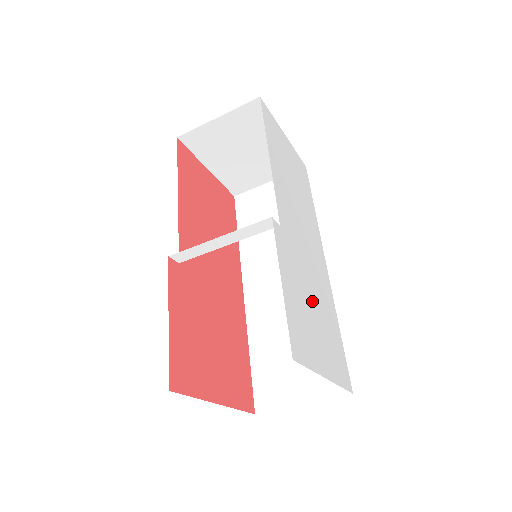
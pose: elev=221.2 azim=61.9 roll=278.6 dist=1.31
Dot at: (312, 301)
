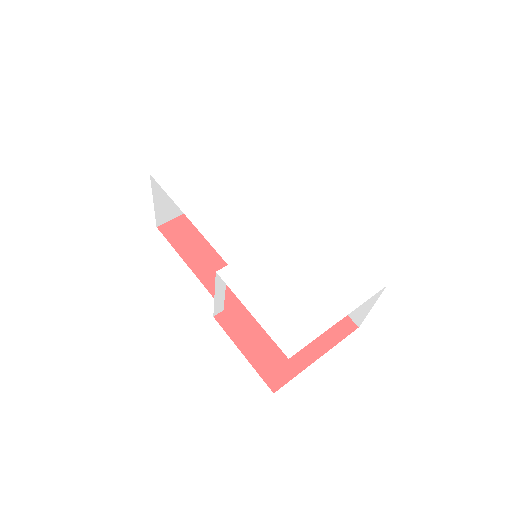
Dot at: (295, 275)
